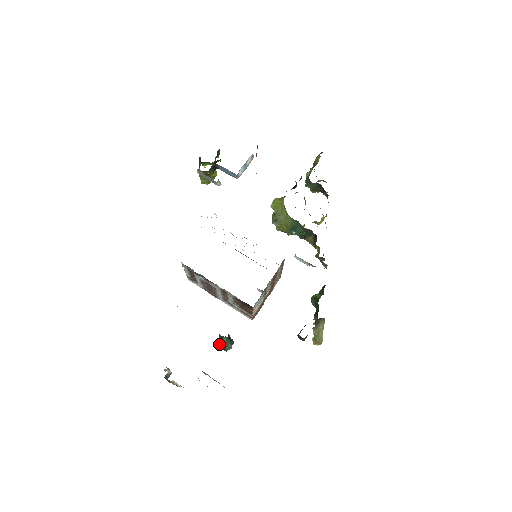
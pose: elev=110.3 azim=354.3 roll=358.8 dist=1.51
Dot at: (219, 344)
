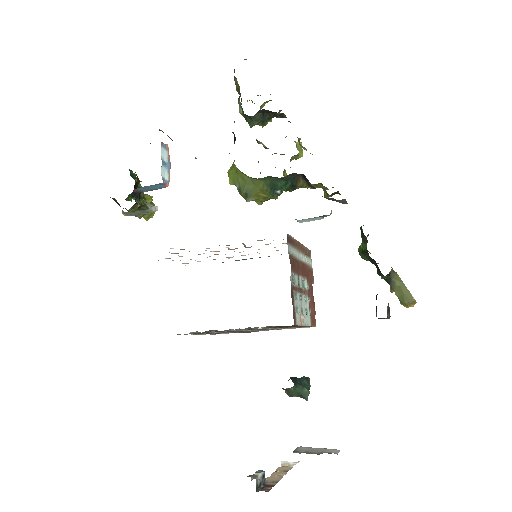
Dot at: (292, 396)
